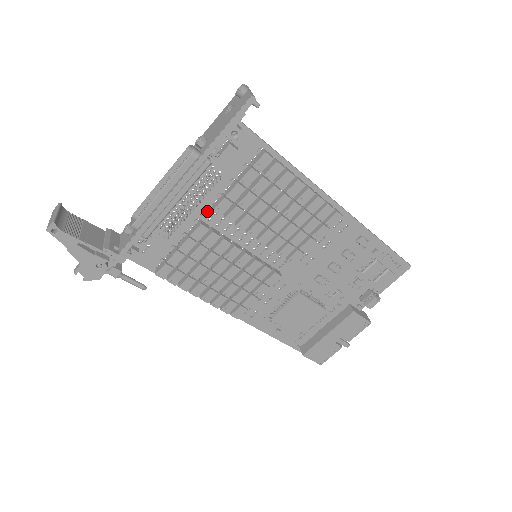
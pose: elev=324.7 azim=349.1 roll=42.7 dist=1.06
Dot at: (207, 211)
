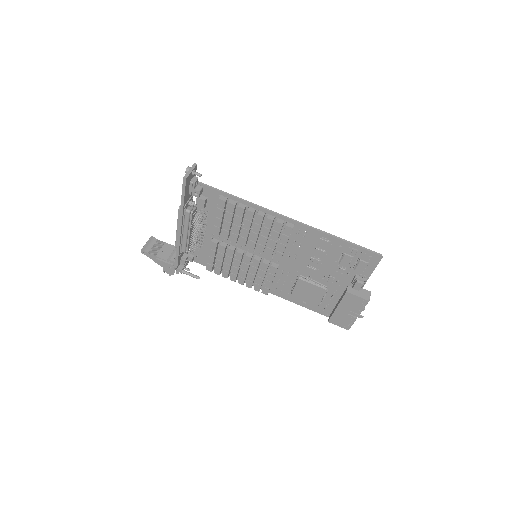
Dot at: occluded
